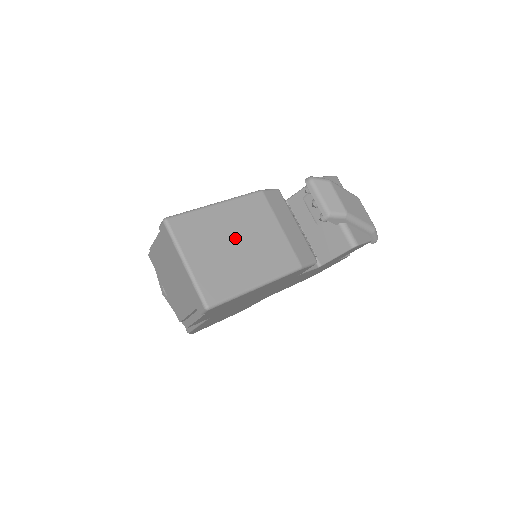
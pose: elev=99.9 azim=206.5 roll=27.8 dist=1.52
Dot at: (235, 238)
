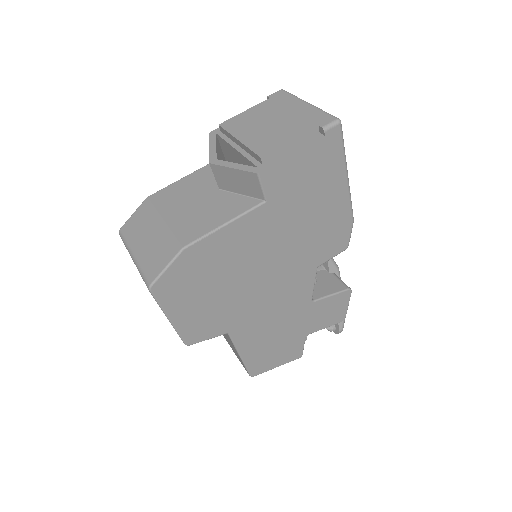
Dot at: occluded
